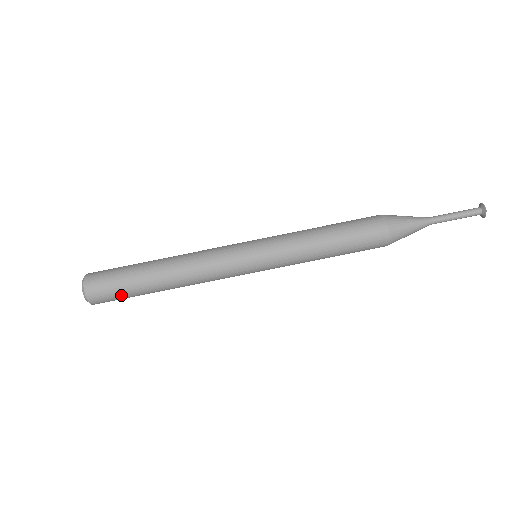
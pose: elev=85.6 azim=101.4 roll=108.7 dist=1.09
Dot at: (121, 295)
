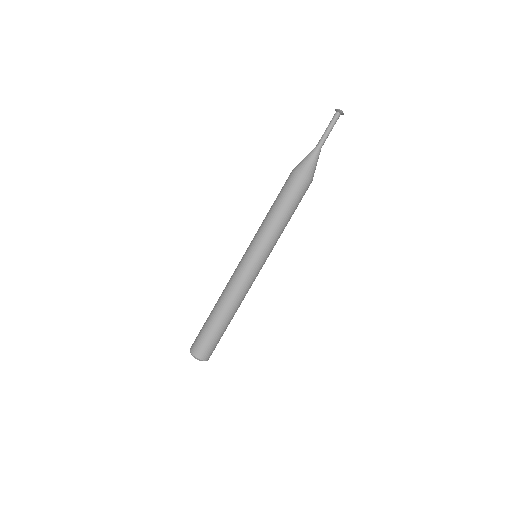
Dot at: (218, 342)
